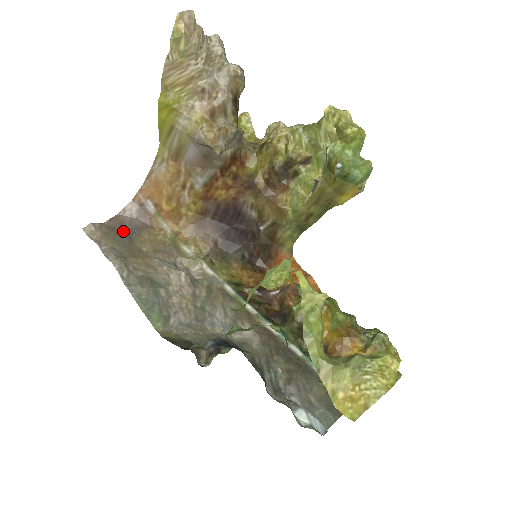
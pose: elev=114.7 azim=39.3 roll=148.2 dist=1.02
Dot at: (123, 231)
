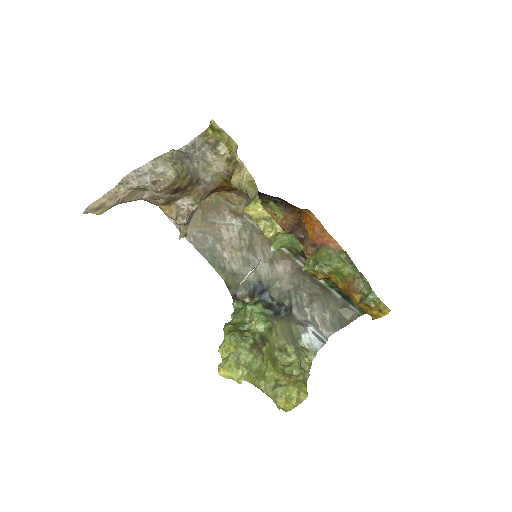
Dot at: occluded
